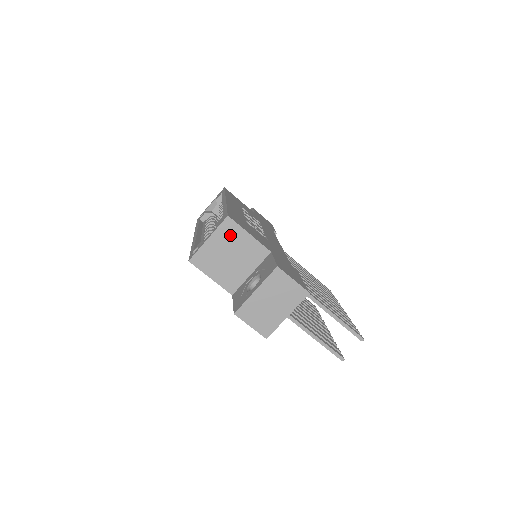
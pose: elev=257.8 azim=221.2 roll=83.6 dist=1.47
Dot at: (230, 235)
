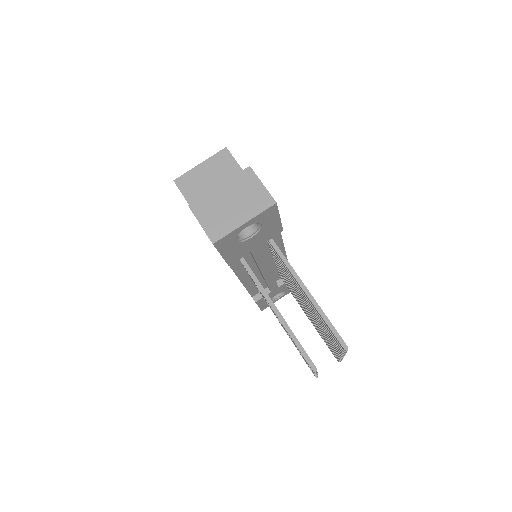
Dot at: (222, 165)
